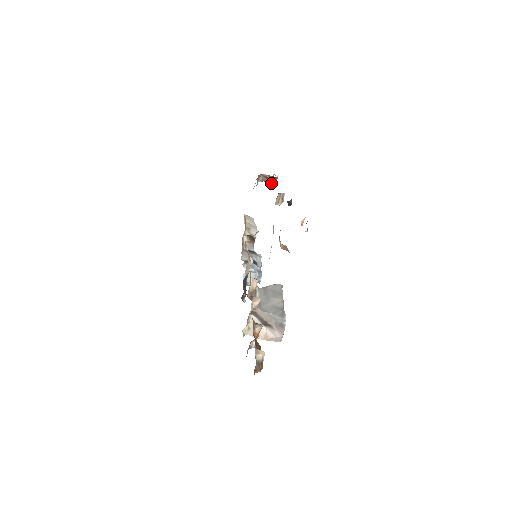
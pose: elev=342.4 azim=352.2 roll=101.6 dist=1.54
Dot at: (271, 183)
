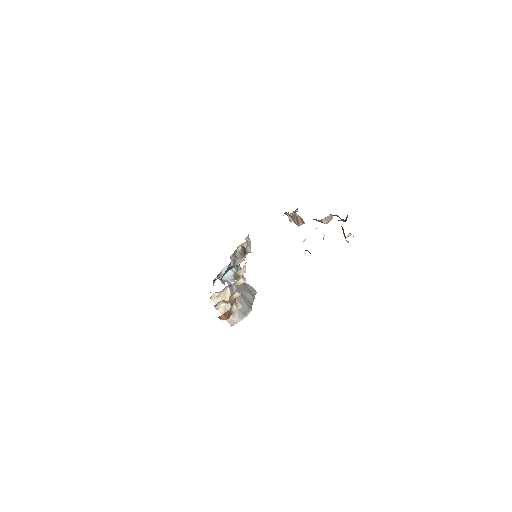
Dot at: (297, 223)
